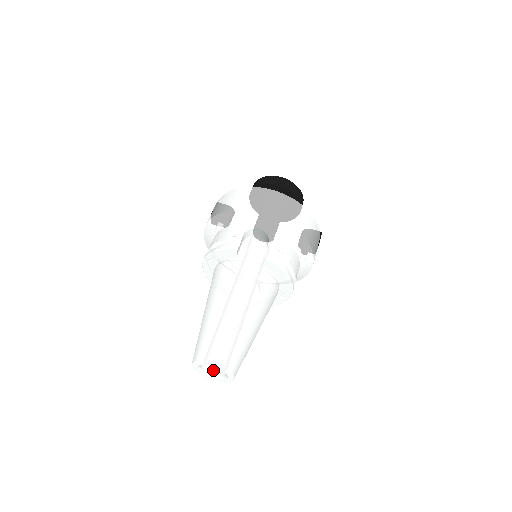
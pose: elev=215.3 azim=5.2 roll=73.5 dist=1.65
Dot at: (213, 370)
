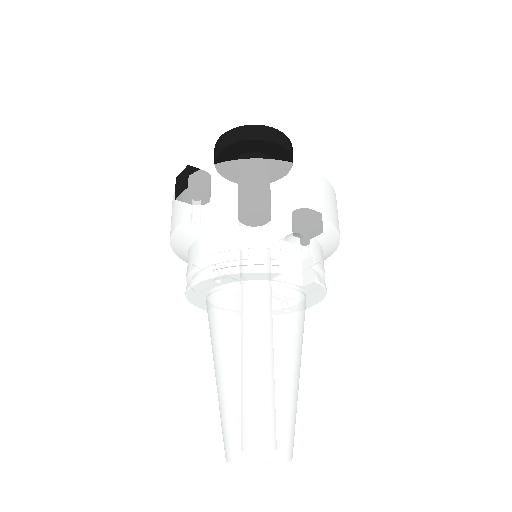
Dot at: occluded
